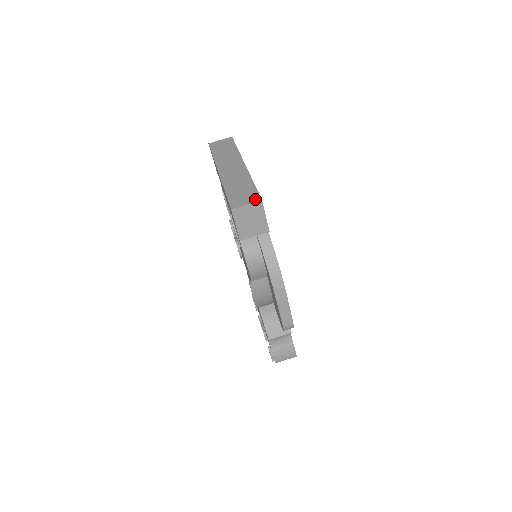
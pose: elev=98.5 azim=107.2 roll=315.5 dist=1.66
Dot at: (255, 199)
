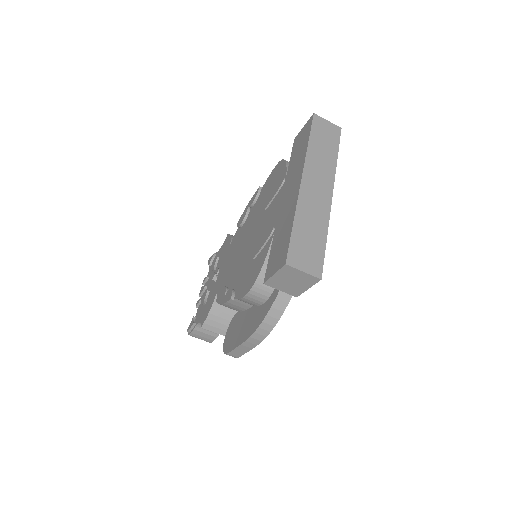
Dot at: (316, 271)
